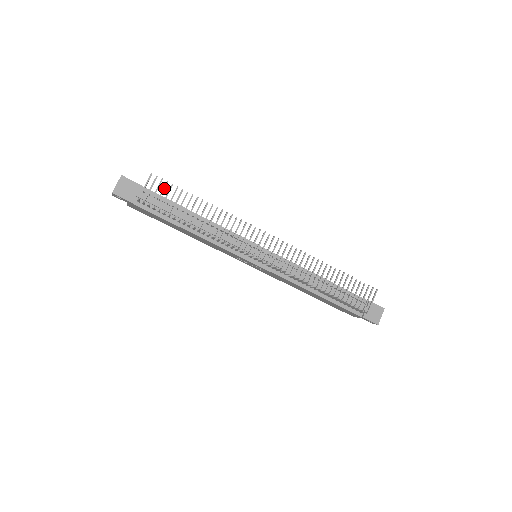
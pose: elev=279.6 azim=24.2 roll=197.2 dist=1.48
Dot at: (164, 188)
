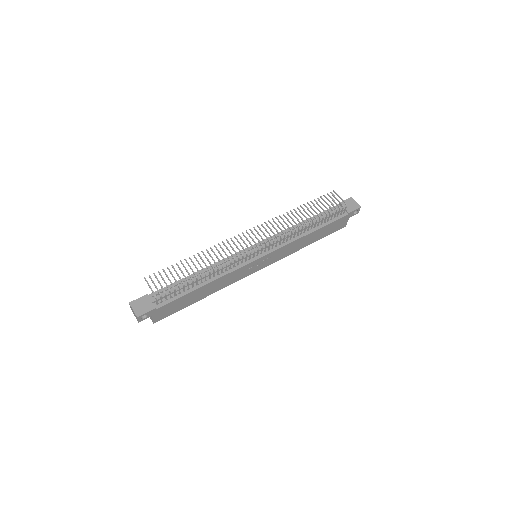
Dot at: (161, 276)
